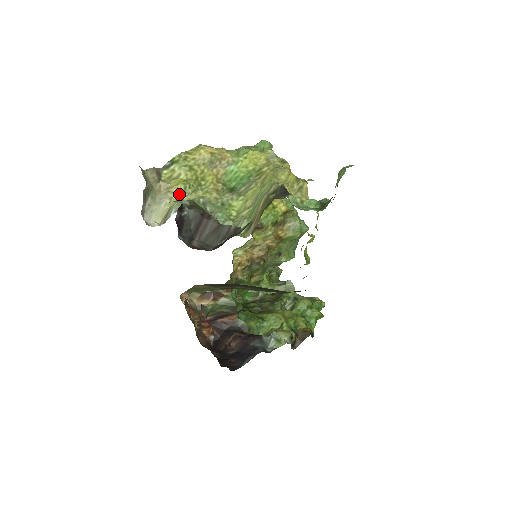
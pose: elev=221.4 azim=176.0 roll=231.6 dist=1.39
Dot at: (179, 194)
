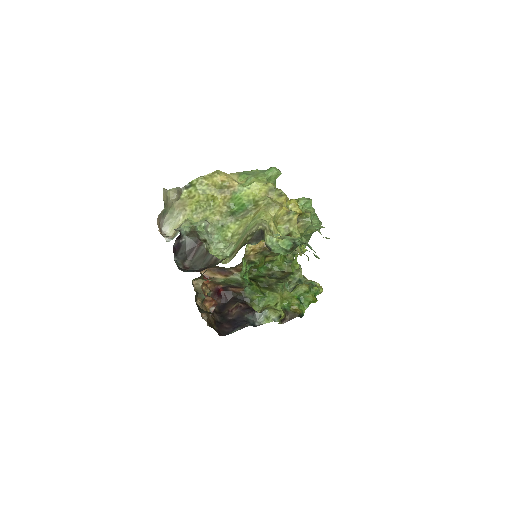
Dot at: (191, 213)
